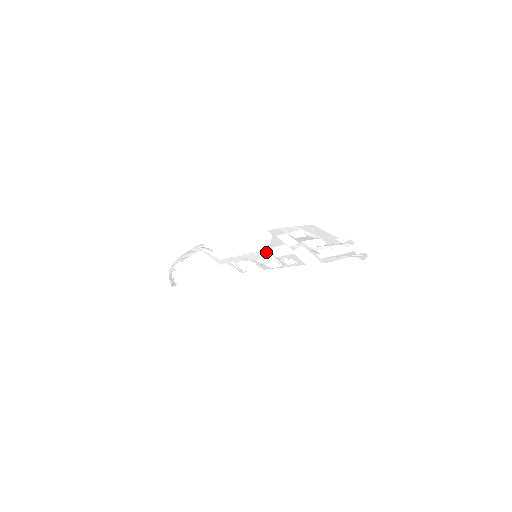
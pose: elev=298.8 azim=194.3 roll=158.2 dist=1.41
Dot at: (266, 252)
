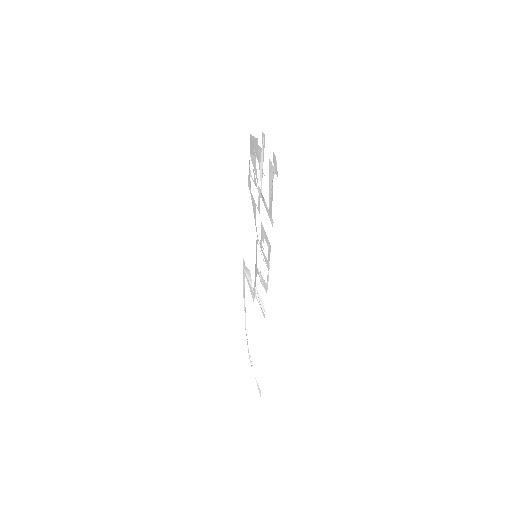
Dot at: (257, 240)
